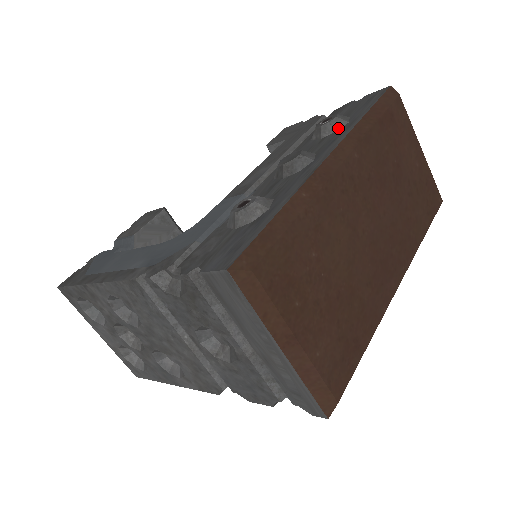
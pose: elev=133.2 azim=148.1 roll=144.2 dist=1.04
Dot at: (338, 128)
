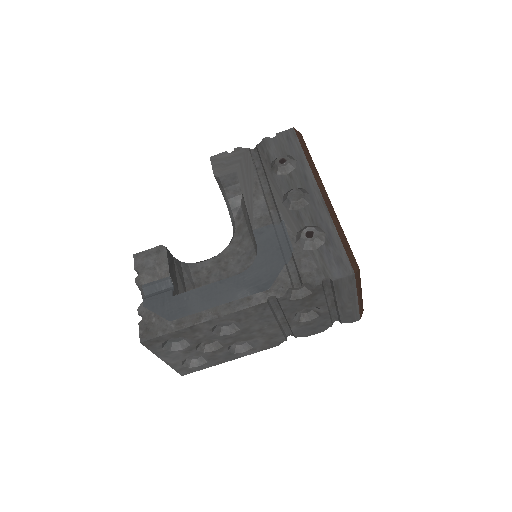
Dot at: (295, 166)
